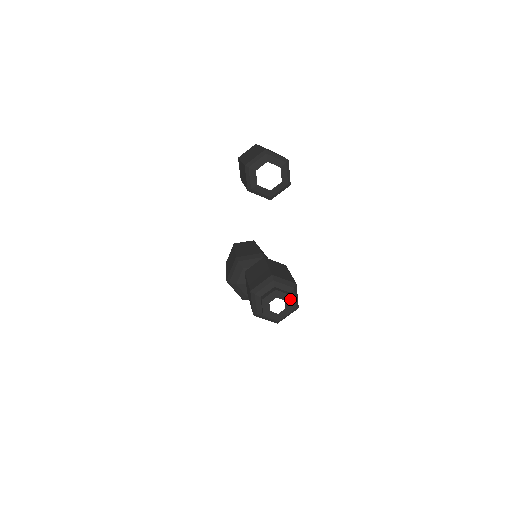
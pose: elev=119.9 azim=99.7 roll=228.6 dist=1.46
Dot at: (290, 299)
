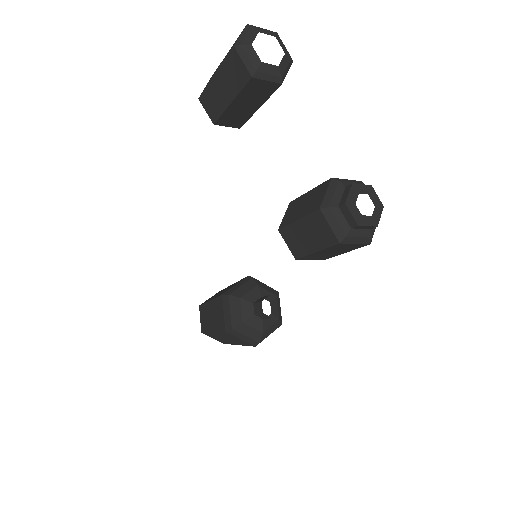
Dot at: (373, 191)
